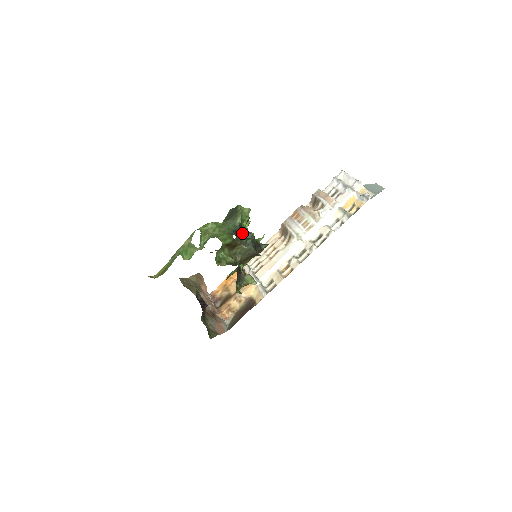
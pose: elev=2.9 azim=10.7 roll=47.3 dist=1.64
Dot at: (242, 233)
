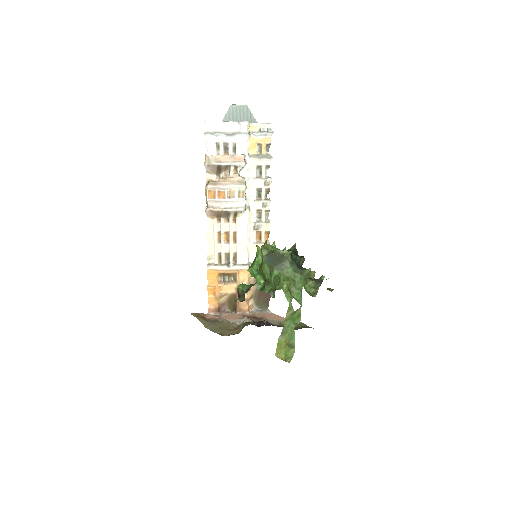
Dot at: occluded
